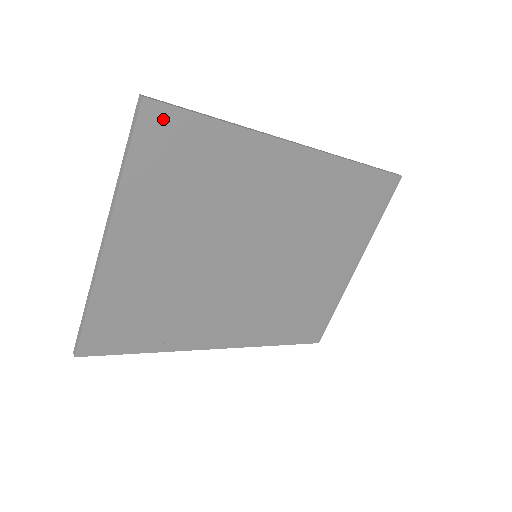
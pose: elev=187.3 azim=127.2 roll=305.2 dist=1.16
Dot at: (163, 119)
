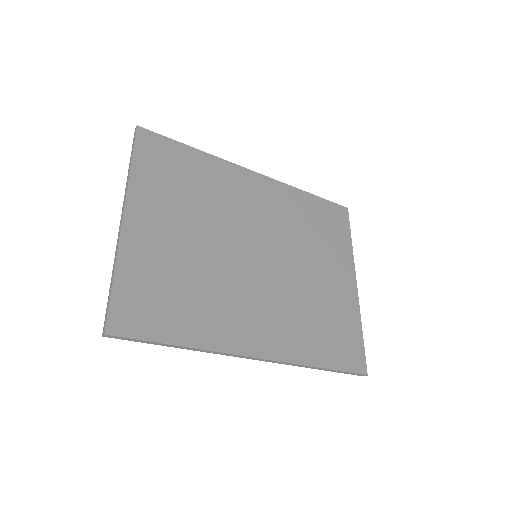
Dot at: (153, 140)
